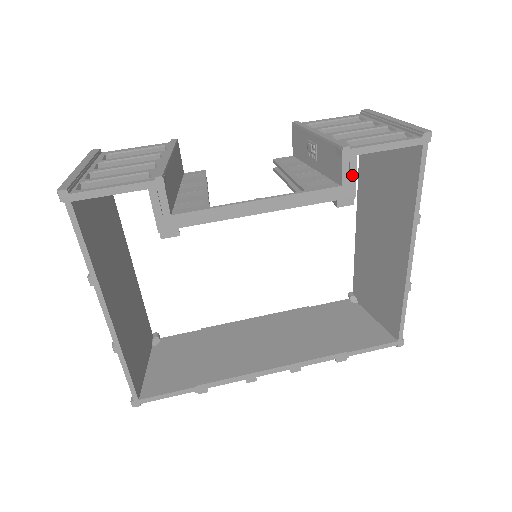
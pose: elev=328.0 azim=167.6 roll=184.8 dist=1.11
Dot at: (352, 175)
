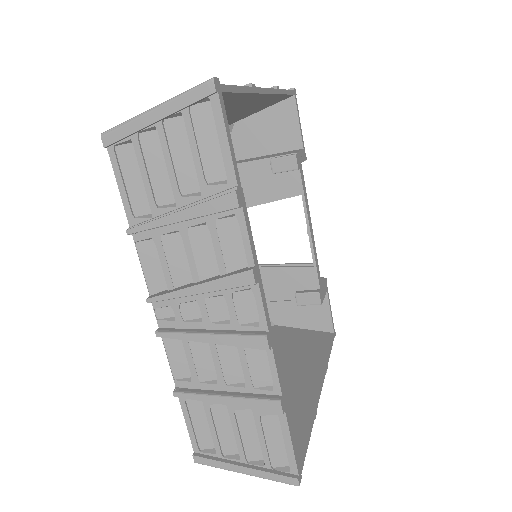
Dot at: (324, 293)
